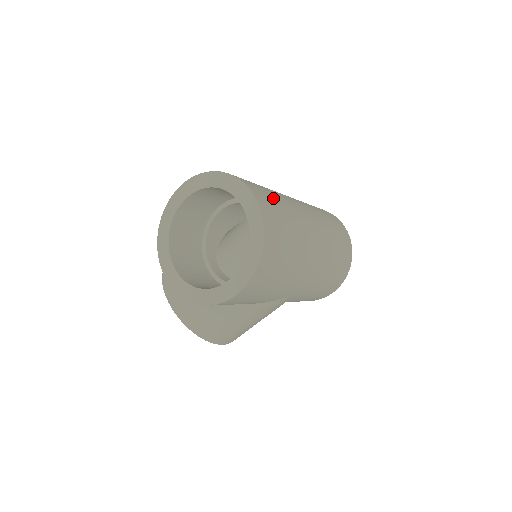
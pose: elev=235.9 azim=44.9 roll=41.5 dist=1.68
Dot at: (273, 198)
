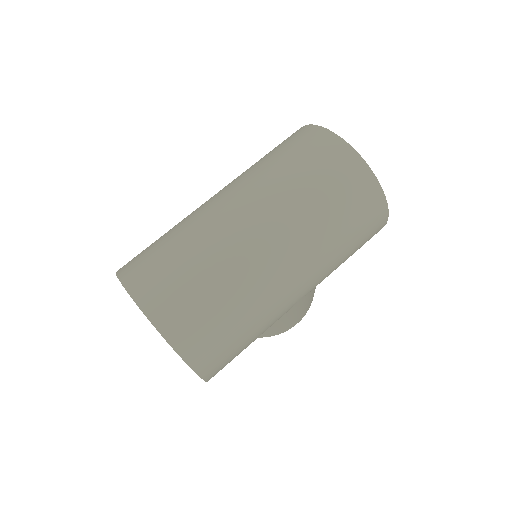
Dot at: (178, 272)
